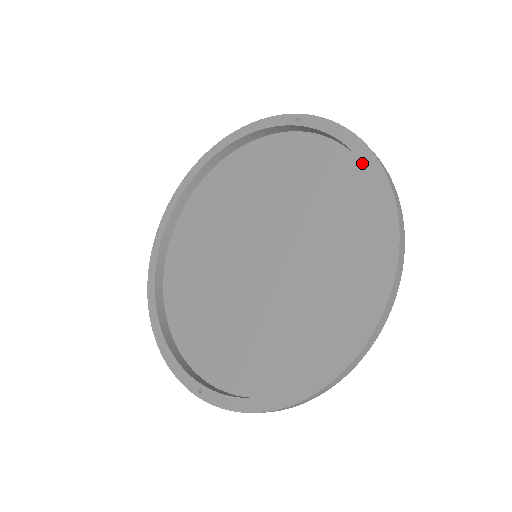
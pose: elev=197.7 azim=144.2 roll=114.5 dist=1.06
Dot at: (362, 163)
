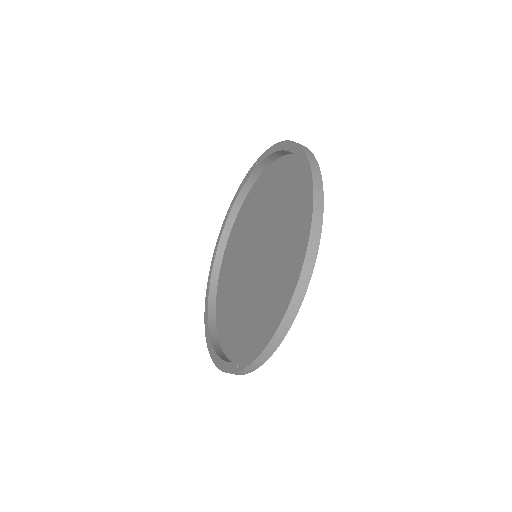
Dot at: (287, 151)
